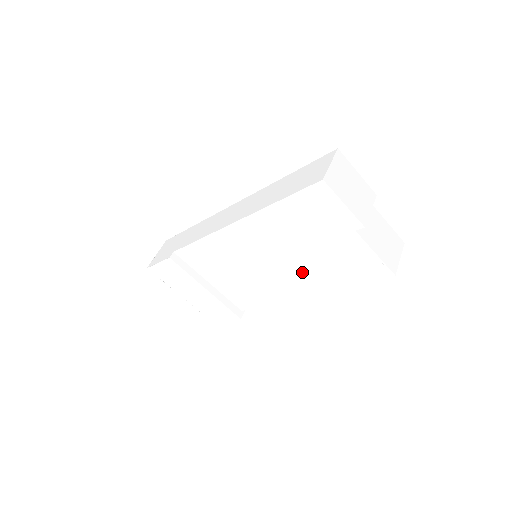
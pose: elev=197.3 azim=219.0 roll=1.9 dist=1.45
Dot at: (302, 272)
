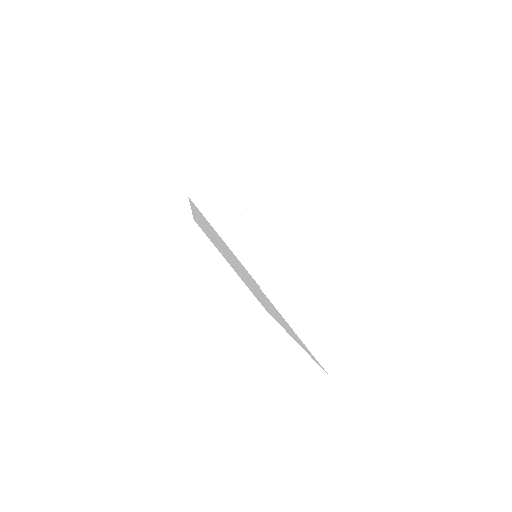
Dot at: occluded
